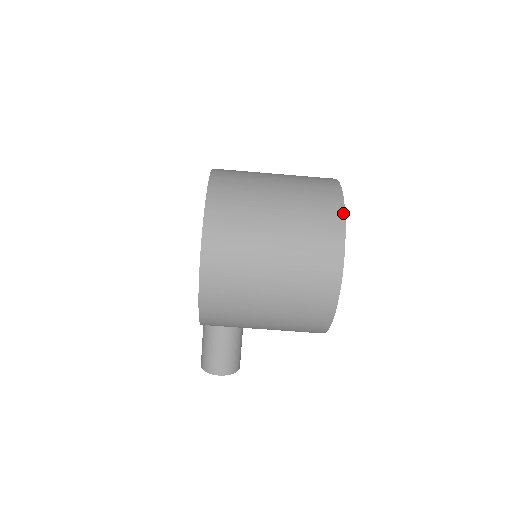
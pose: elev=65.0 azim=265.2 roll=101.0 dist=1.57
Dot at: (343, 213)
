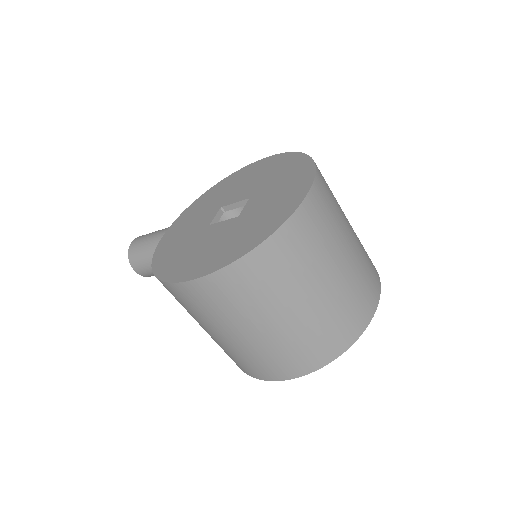
Dot at: (334, 358)
